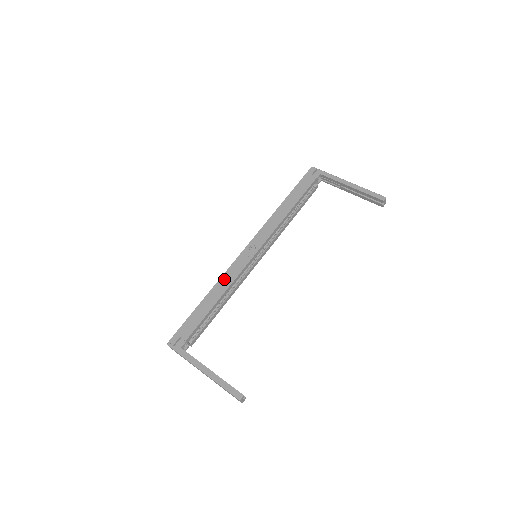
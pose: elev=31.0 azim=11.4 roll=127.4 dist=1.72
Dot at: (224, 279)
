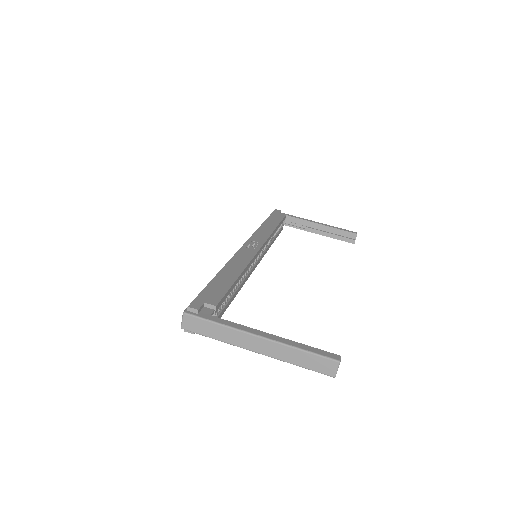
Dot at: (235, 261)
